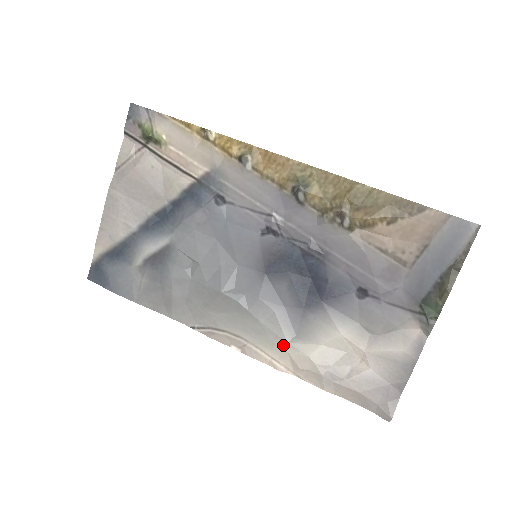
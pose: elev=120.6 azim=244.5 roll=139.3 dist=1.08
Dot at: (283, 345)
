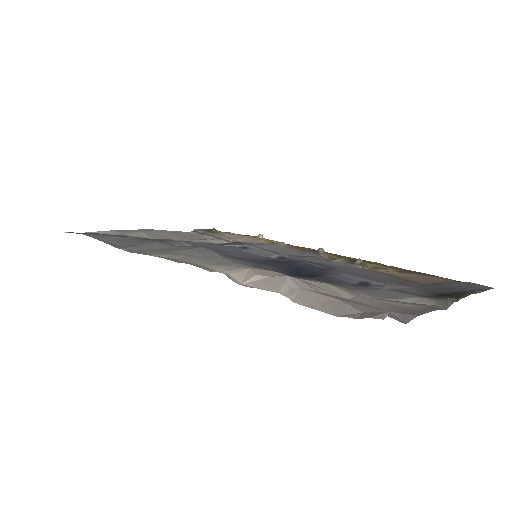
Dot at: (246, 267)
